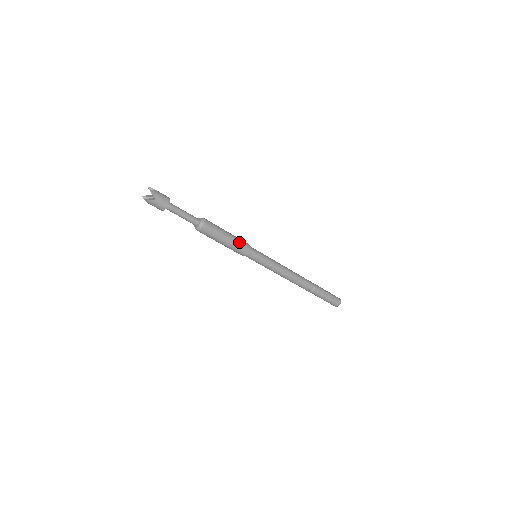
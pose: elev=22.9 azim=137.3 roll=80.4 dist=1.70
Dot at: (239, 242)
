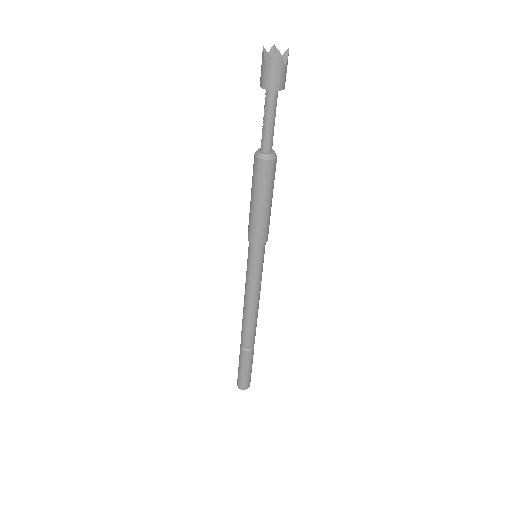
Dot at: occluded
